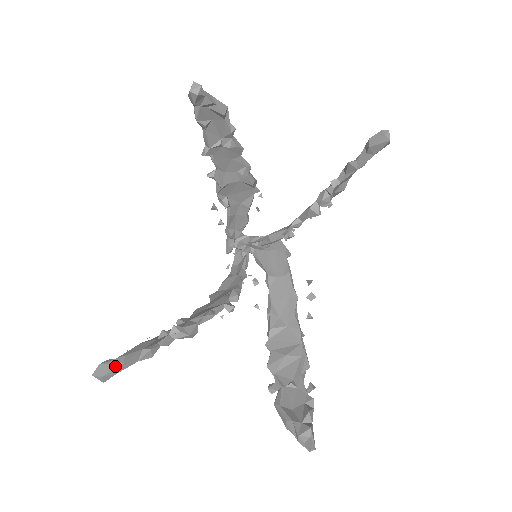
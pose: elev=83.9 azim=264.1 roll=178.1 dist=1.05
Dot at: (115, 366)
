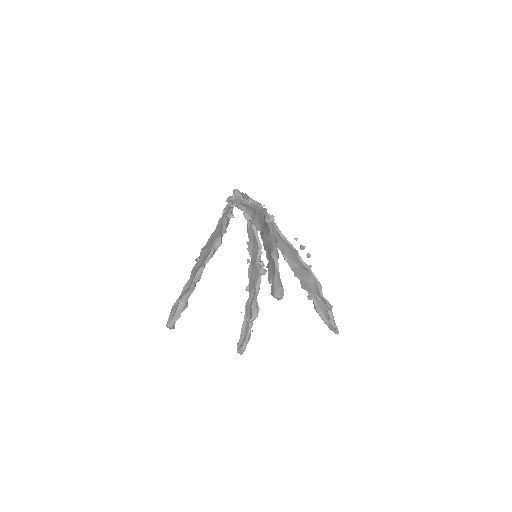
Dot at: (242, 352)
